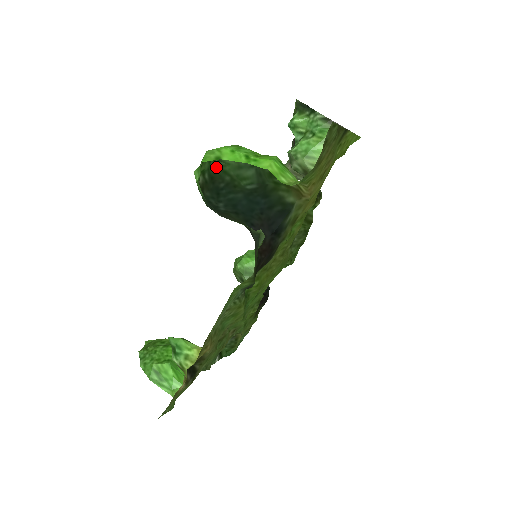
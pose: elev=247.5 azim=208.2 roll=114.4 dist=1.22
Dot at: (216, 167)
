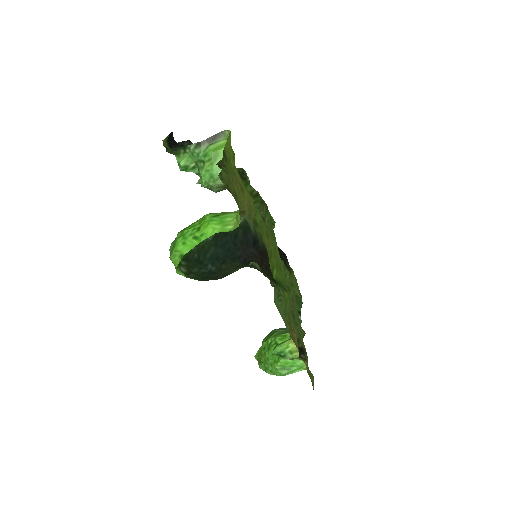
Dot at: occluded
